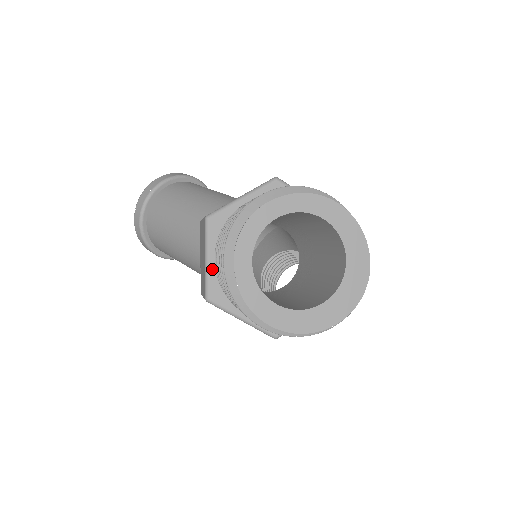
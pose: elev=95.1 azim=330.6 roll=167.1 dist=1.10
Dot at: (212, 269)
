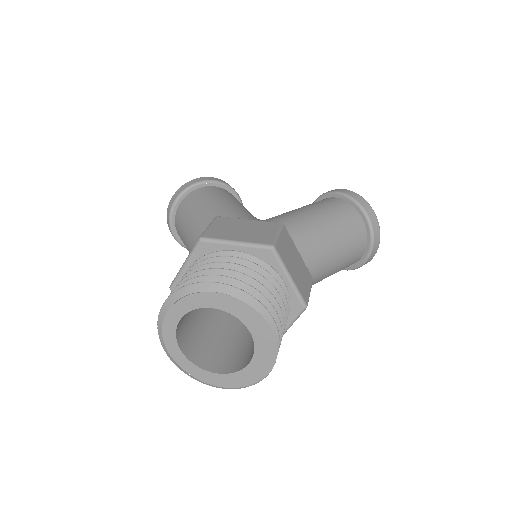
Dot at: occluded
